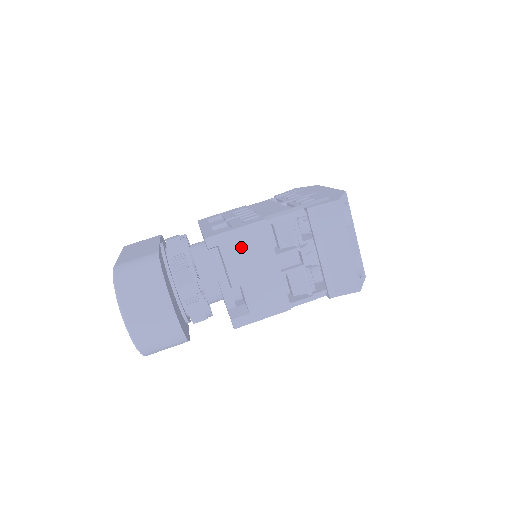
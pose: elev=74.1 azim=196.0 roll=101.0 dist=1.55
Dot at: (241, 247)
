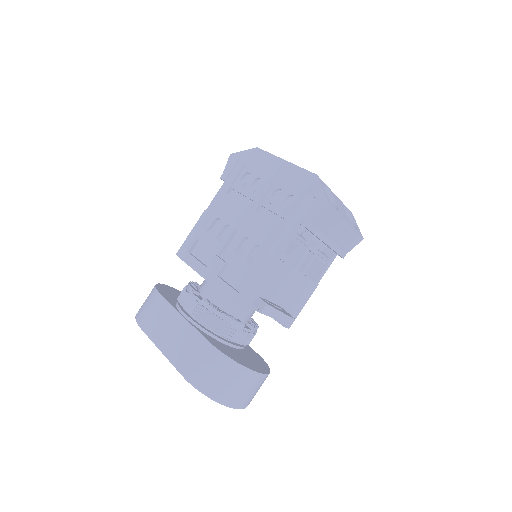
Dot at: (268, 288)
